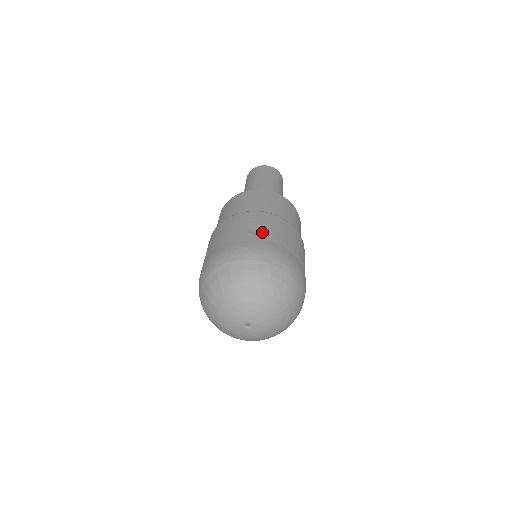
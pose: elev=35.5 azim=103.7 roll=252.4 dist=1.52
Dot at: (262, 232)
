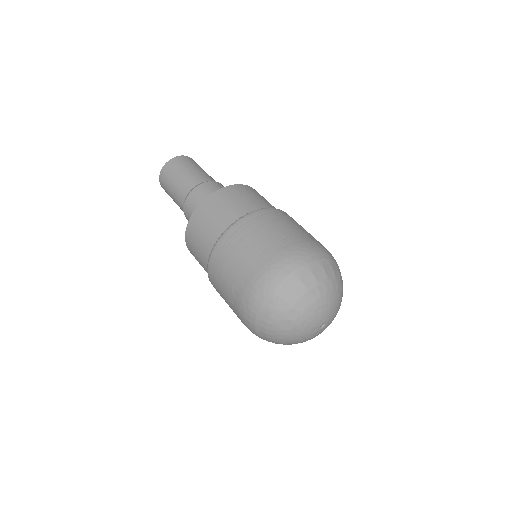
Dot at: (310, 234)
